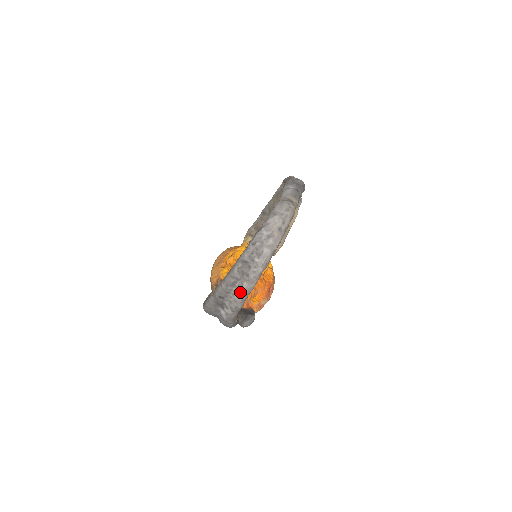
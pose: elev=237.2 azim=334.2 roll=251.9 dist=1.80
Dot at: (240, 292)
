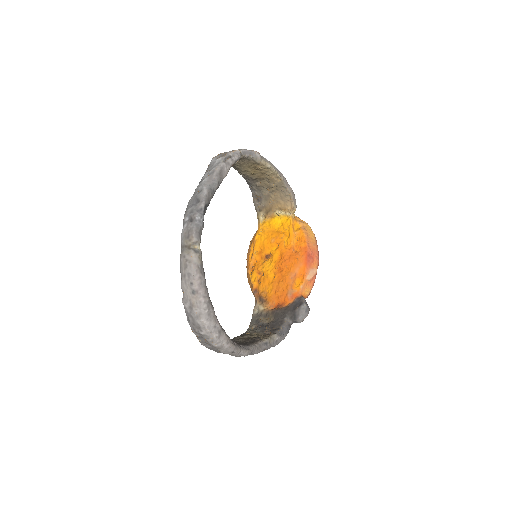
Dot at: occluded
